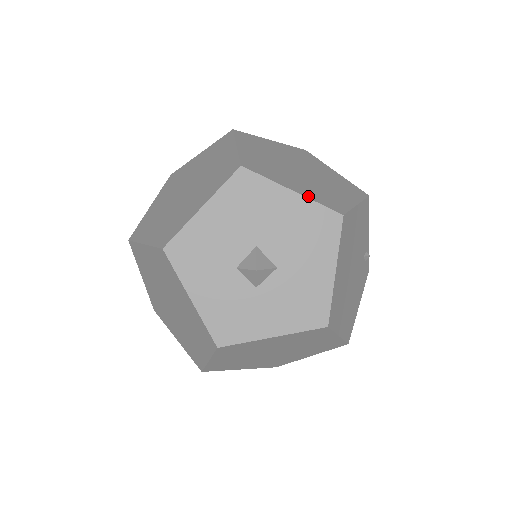
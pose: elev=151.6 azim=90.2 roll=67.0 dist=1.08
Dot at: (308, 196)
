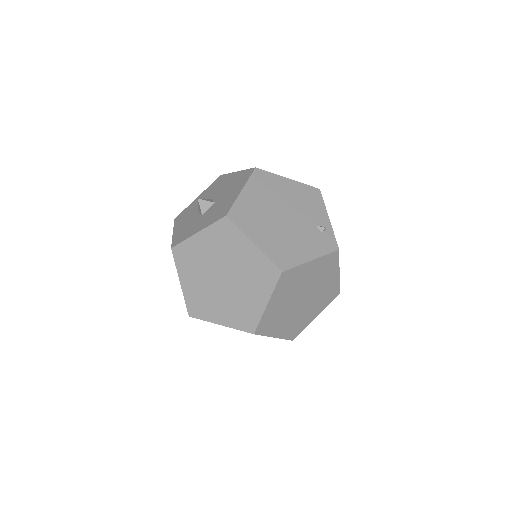
Dot at: occluded
